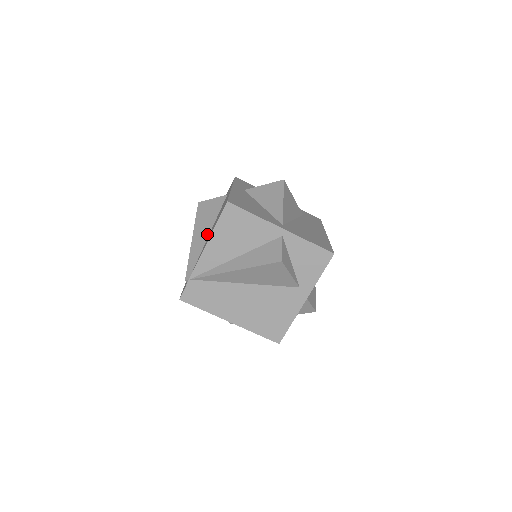
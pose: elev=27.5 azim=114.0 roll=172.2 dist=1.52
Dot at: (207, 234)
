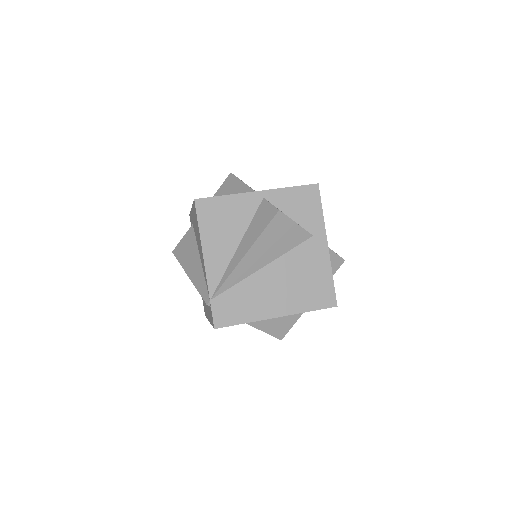
Dot at: (198, 260)
